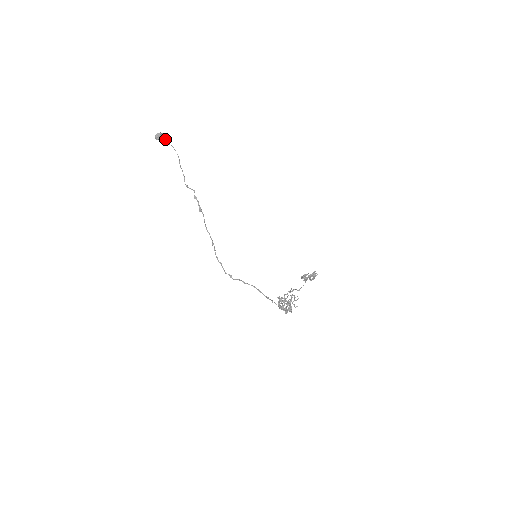
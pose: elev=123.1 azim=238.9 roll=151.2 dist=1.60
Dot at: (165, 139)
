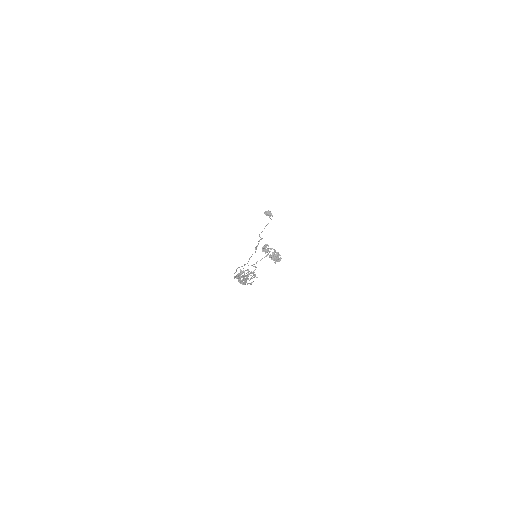
Dot at: (270, 215)
